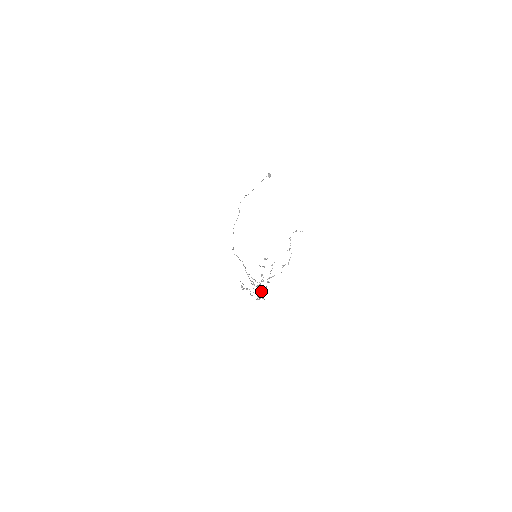
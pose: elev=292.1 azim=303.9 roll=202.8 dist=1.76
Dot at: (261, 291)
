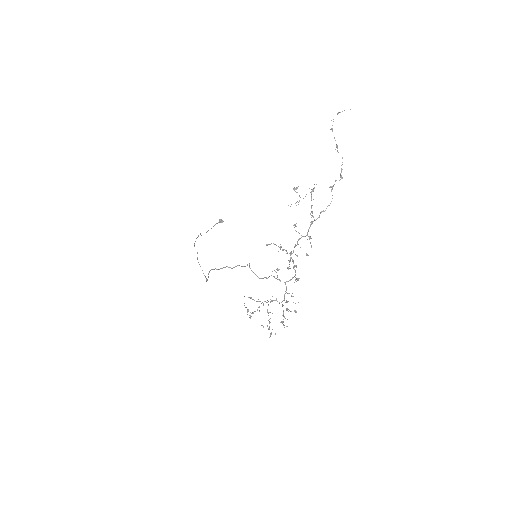
Dot at: occluded
